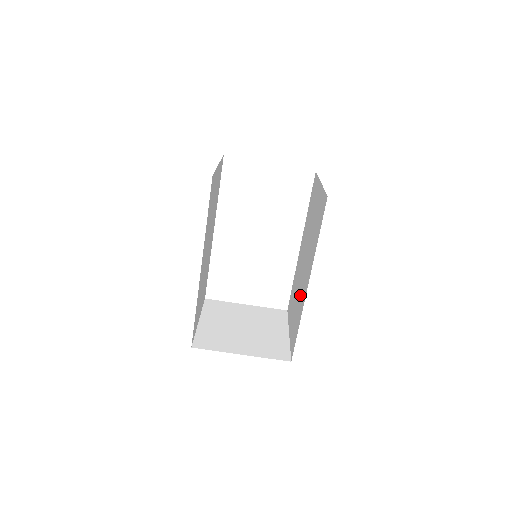
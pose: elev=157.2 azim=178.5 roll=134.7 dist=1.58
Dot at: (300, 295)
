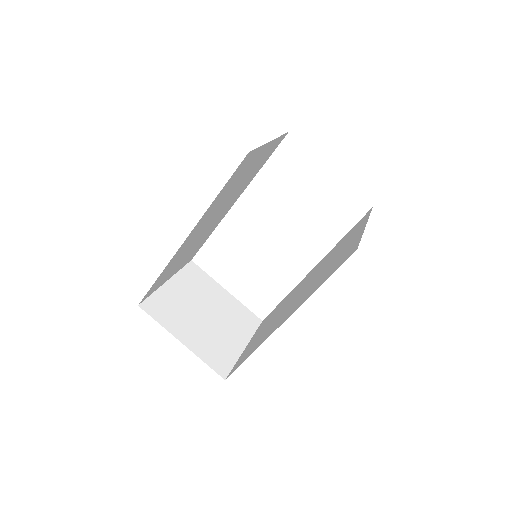
Dot at: (274, 322)
